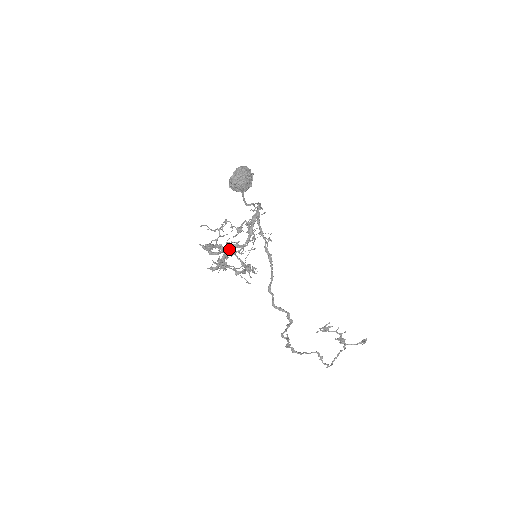
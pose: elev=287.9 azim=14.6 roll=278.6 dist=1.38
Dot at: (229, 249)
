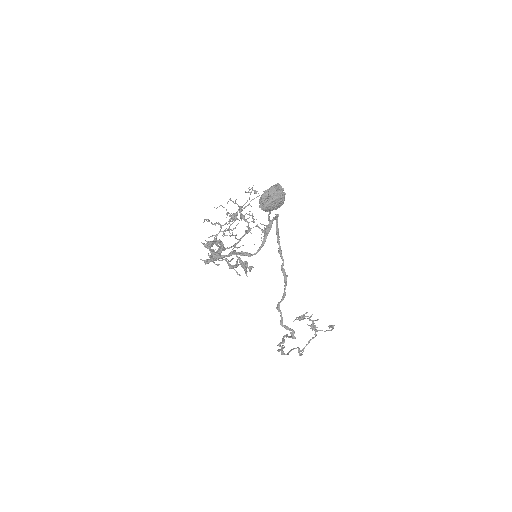
Dot at: (233, 251)
